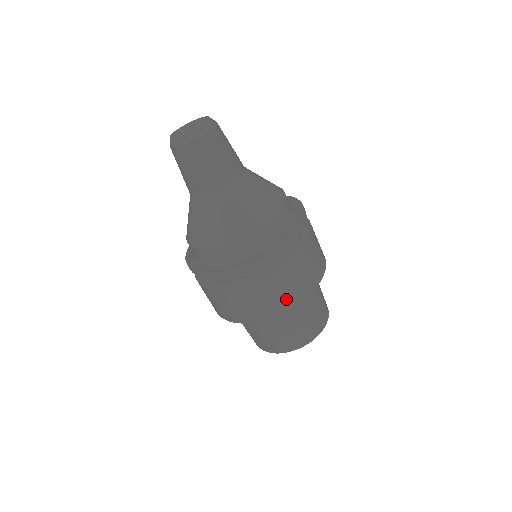
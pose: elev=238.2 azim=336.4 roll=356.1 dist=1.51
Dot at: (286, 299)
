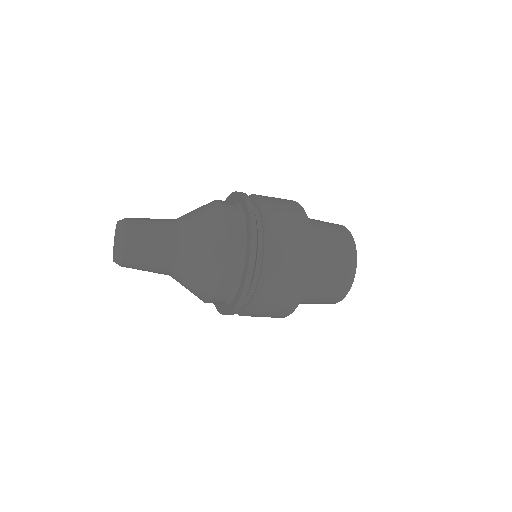
Dot at: (290, 299)
